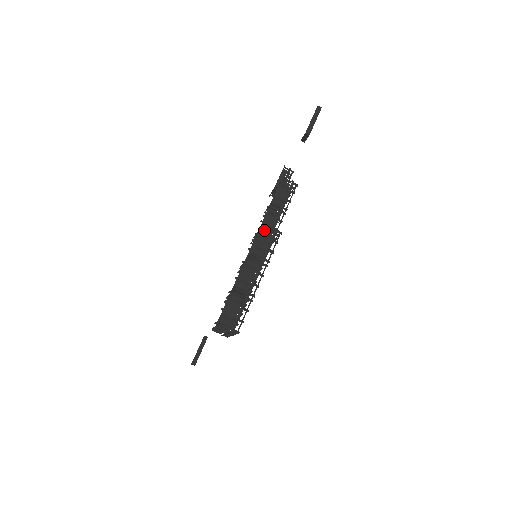
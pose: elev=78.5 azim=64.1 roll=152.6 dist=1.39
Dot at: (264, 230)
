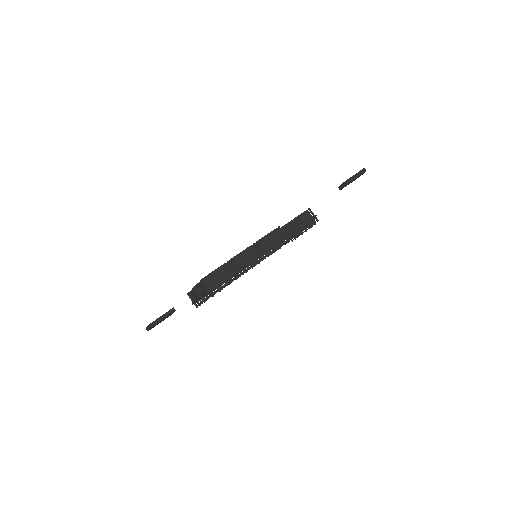
Dot at: (276, 230)
